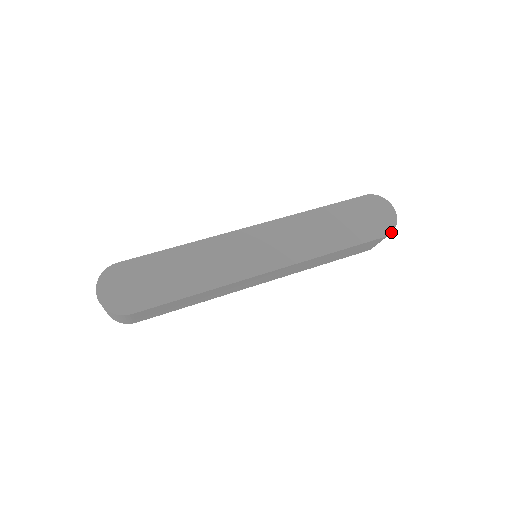
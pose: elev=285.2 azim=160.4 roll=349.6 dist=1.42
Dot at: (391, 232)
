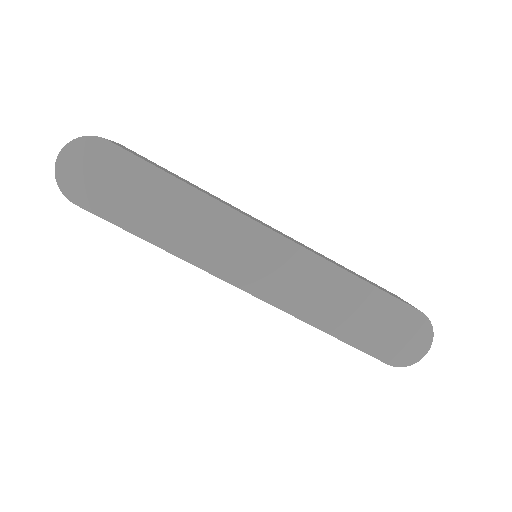
Dot at: (399, 366)
